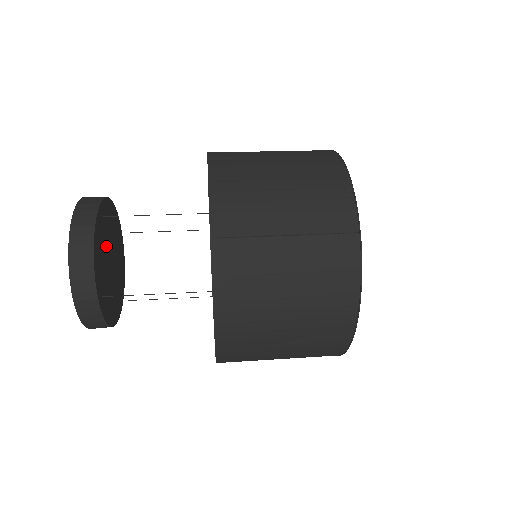
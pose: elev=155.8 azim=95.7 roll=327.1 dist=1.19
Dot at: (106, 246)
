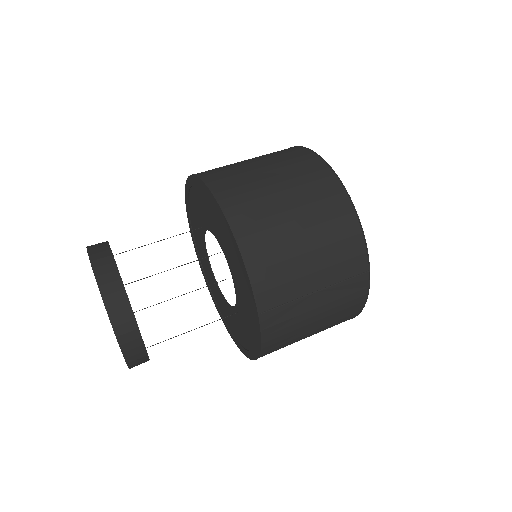
Dot at: occluded
